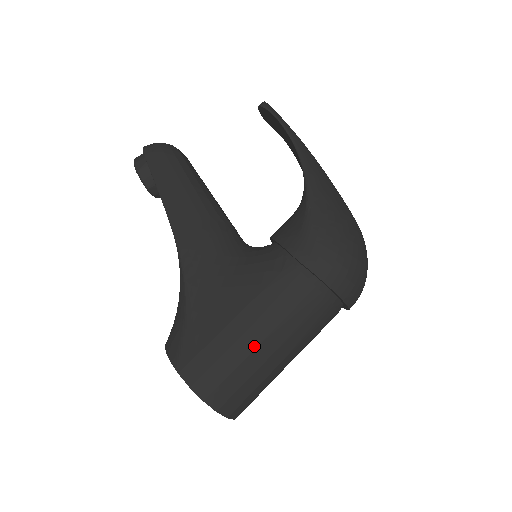
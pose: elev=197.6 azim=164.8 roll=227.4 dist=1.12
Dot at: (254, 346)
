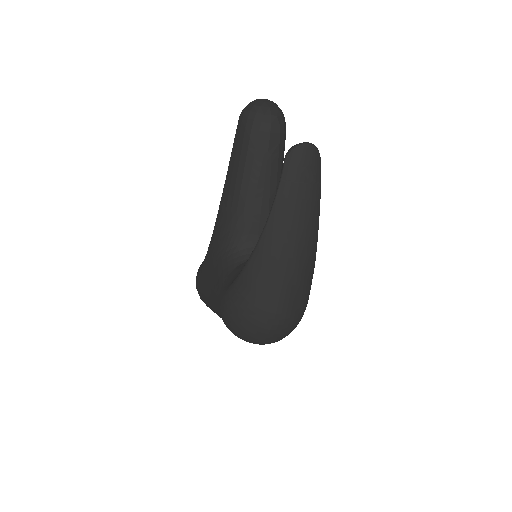
Dot at: (210, 306)
